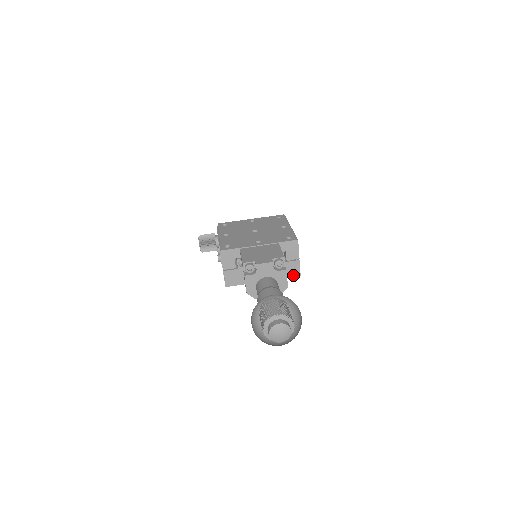
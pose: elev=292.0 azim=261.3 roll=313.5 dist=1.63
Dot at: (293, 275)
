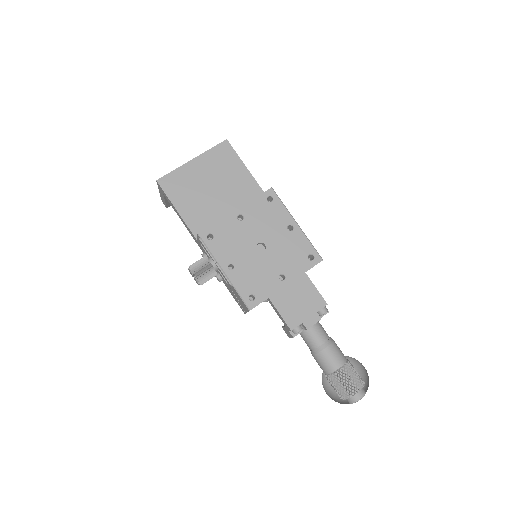
Dot at: occluded
